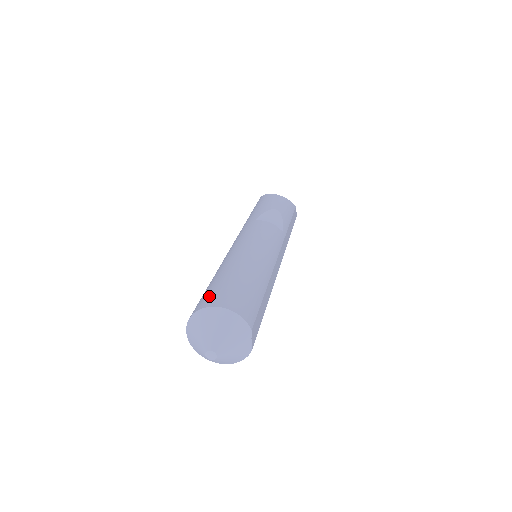
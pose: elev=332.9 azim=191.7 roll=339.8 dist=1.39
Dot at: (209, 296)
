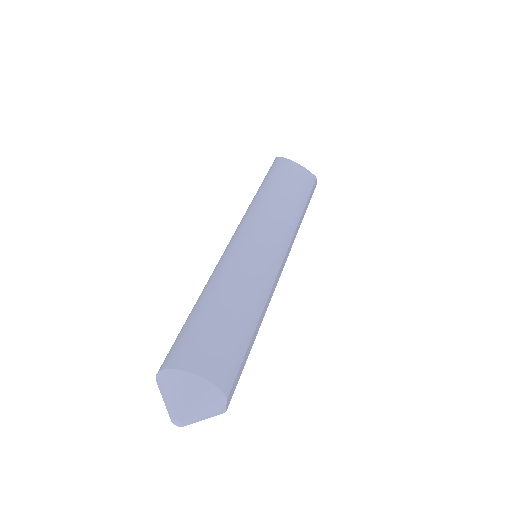
Dot at: (185, 347)
